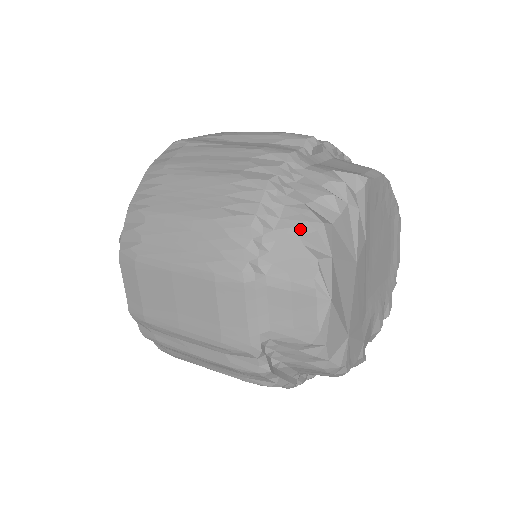
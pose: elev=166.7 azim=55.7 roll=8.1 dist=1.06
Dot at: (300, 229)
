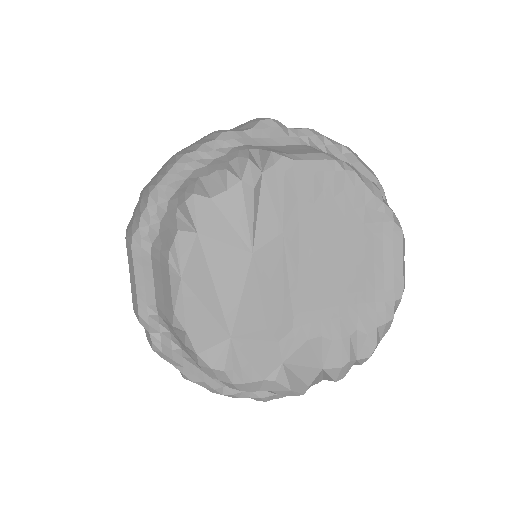
Dot at: (179, 200)
